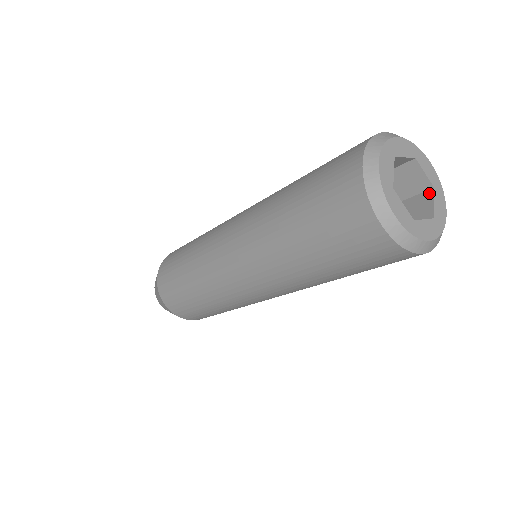
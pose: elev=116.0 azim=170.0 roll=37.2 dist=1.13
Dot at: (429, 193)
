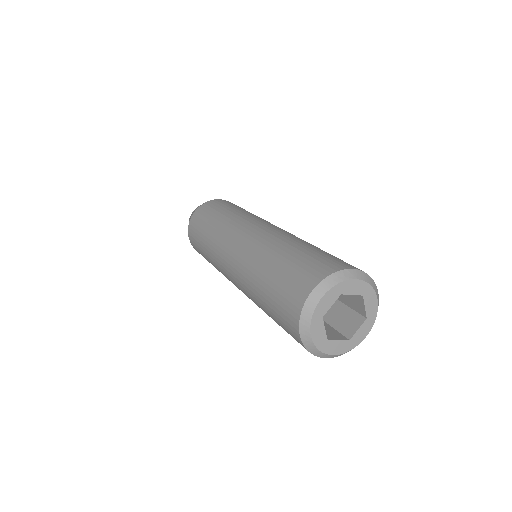
Dot at: (362, 319)
